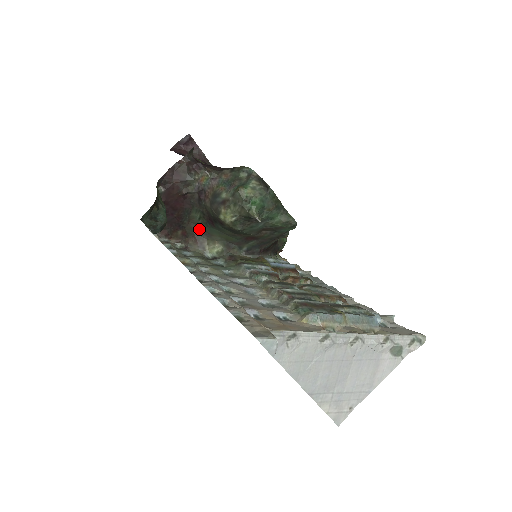
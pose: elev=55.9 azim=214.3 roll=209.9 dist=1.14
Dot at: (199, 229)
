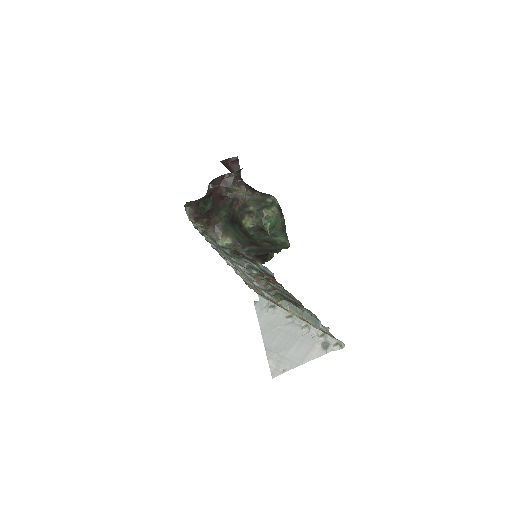
Dot at: (220, 223)
